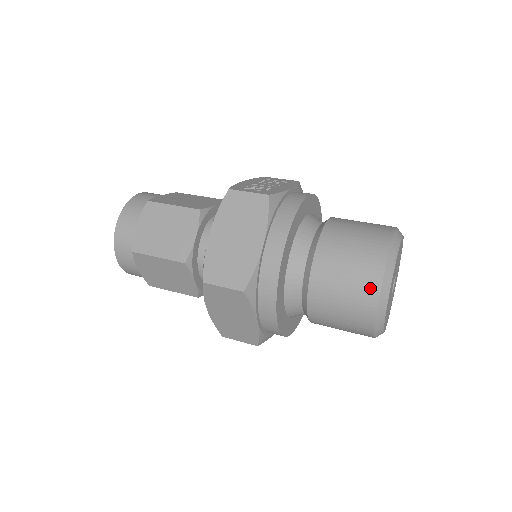
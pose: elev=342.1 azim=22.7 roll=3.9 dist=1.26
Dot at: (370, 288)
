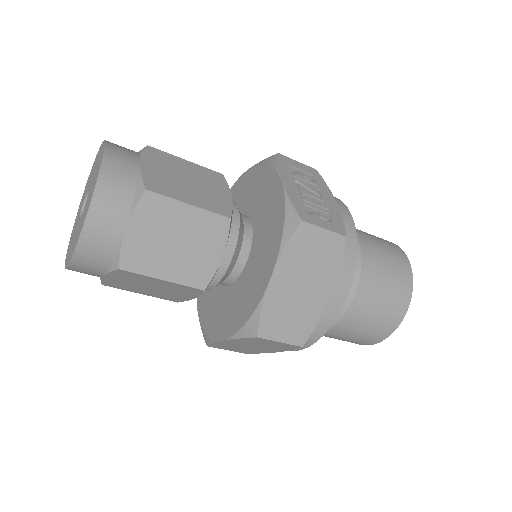
Dot at: (392, 324)
